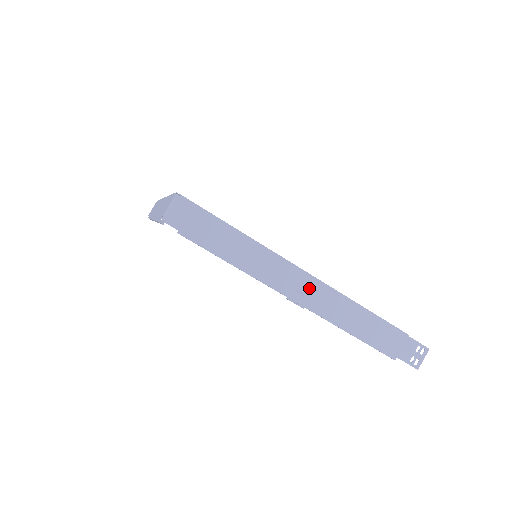
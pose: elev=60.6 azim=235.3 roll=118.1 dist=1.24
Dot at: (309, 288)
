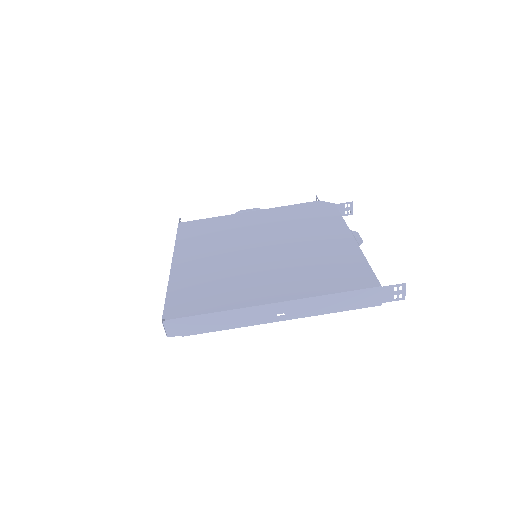
Dot at: (284, 309)
